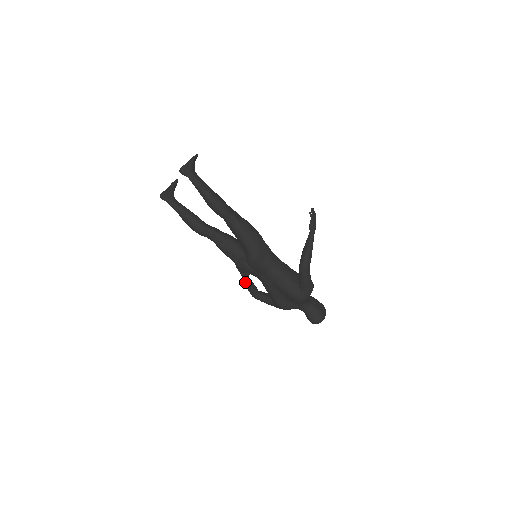
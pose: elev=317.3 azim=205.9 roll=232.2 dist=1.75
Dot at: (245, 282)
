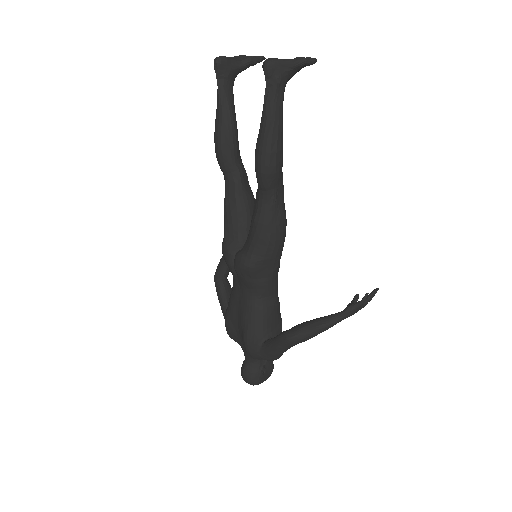
Dot at: occluded
